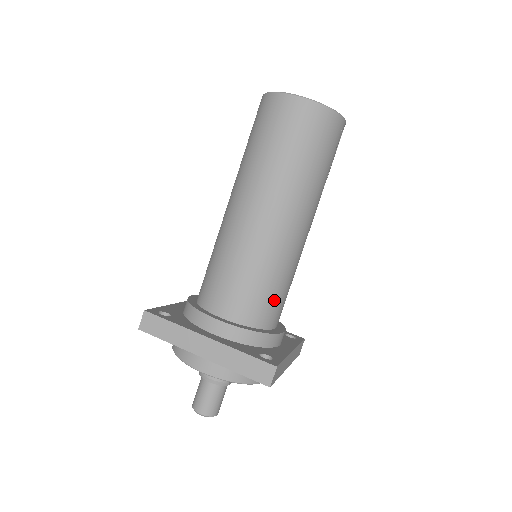
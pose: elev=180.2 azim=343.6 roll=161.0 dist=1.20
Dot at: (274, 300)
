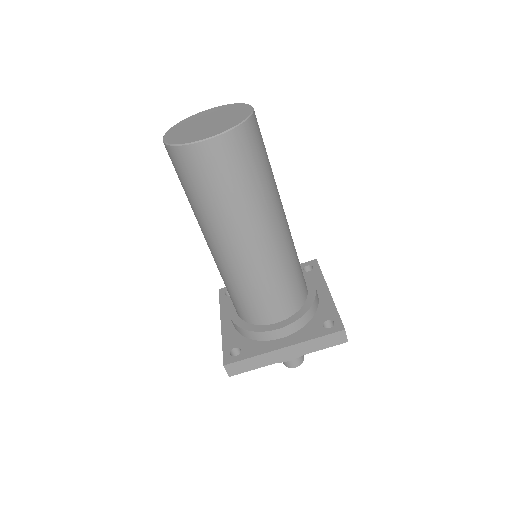
Dot at: (299, 280)
